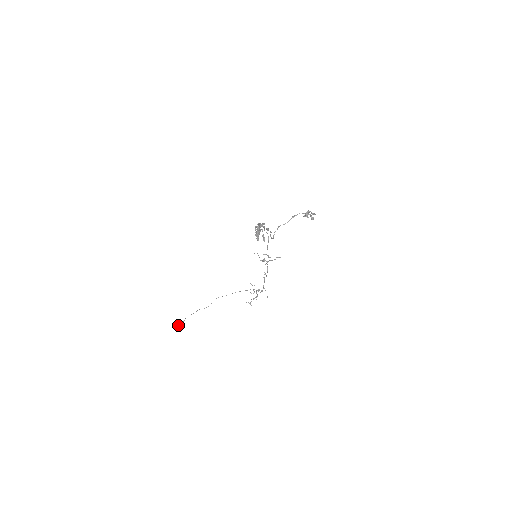
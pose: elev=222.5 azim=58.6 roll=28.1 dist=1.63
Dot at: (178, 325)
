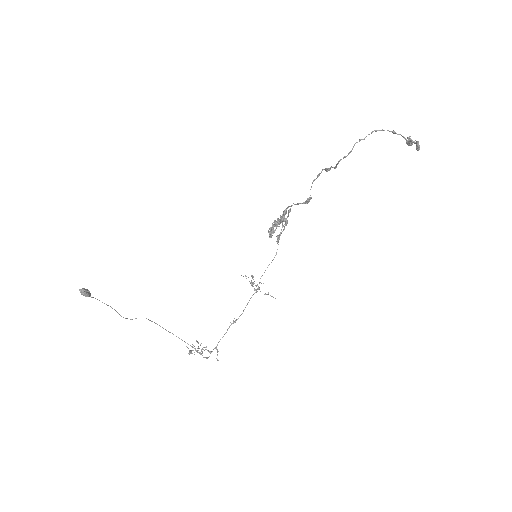
Dot at: (82, 290)
